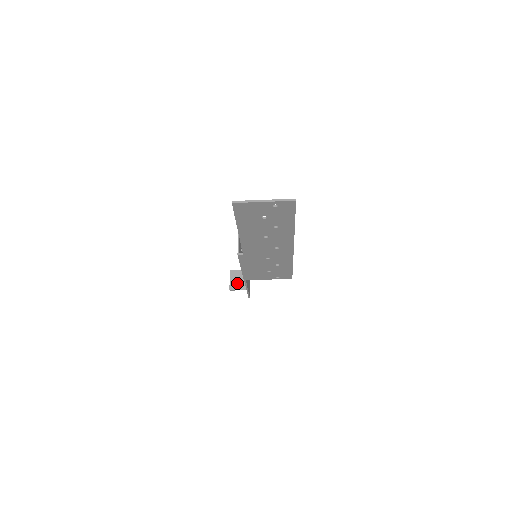
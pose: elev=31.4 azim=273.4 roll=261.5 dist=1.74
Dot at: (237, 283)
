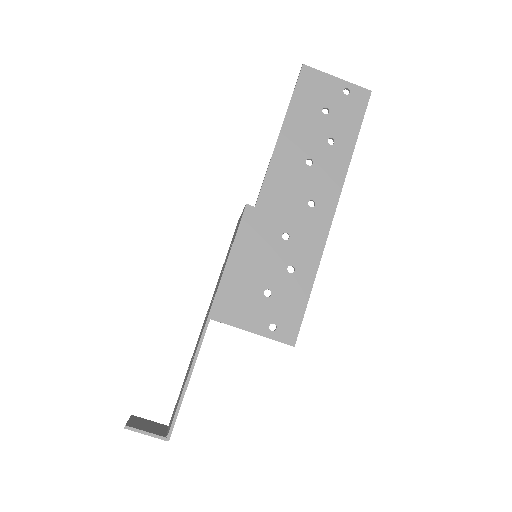
Dot at: (143, 426)
